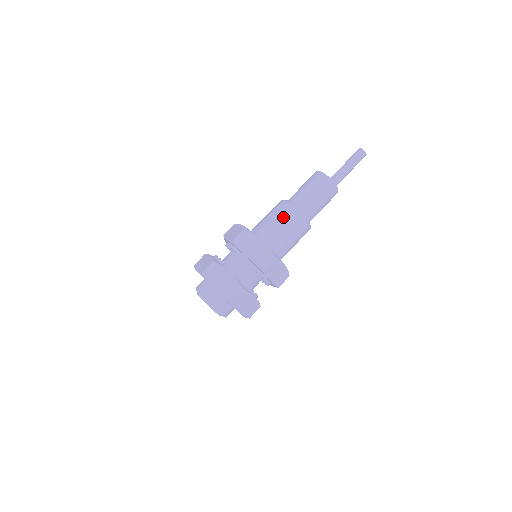
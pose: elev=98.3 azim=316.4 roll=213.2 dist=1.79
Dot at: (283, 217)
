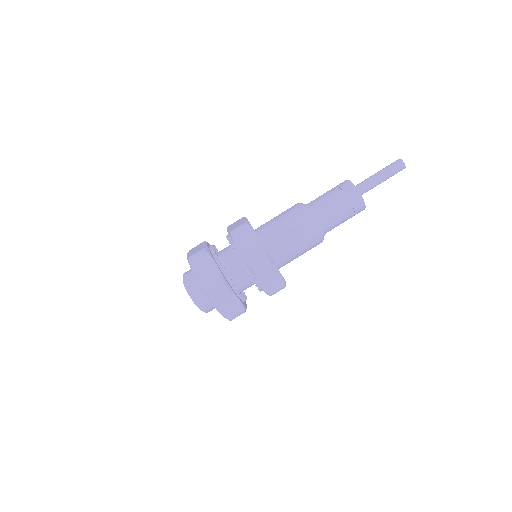
Dot at: (305, 241)
